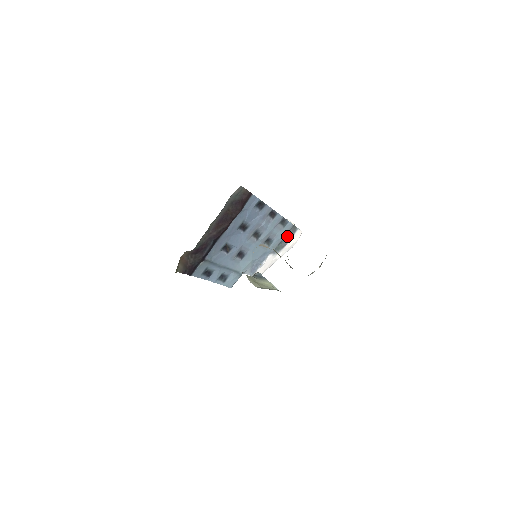
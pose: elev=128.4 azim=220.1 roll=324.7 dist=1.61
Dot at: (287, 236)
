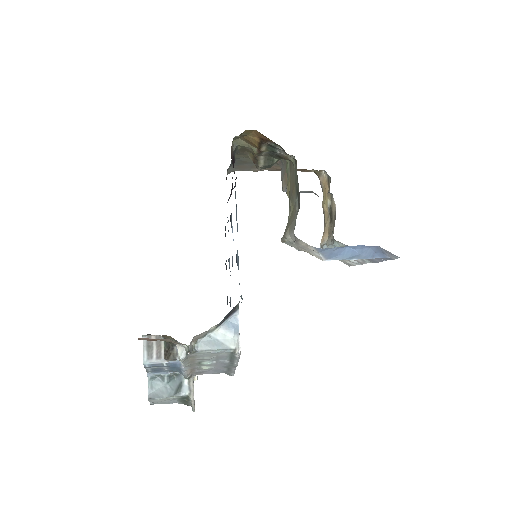
Dot at: occluded
